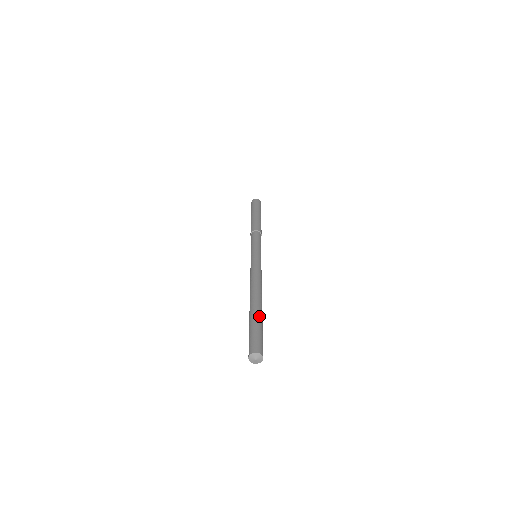
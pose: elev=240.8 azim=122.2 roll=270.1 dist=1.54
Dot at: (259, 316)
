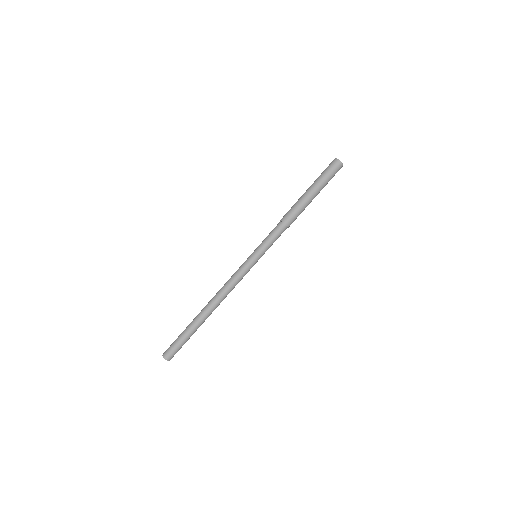
Dot at: occluded
